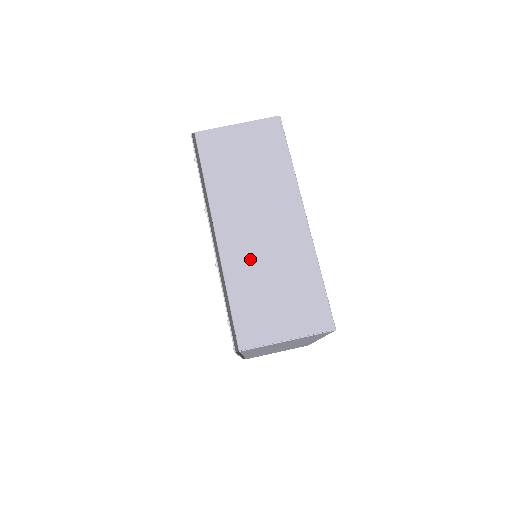
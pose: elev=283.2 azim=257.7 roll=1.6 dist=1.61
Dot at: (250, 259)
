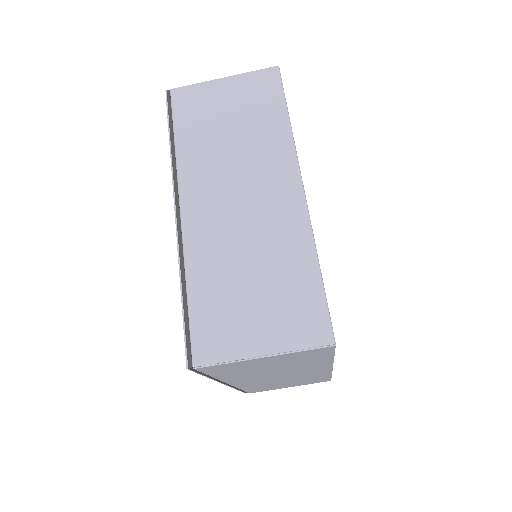
Dot at: (222, 242)
